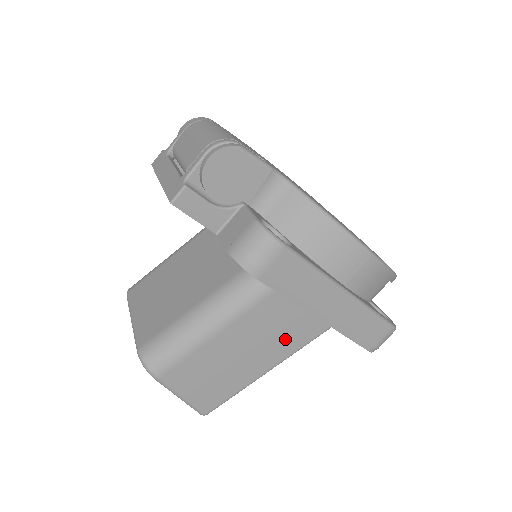
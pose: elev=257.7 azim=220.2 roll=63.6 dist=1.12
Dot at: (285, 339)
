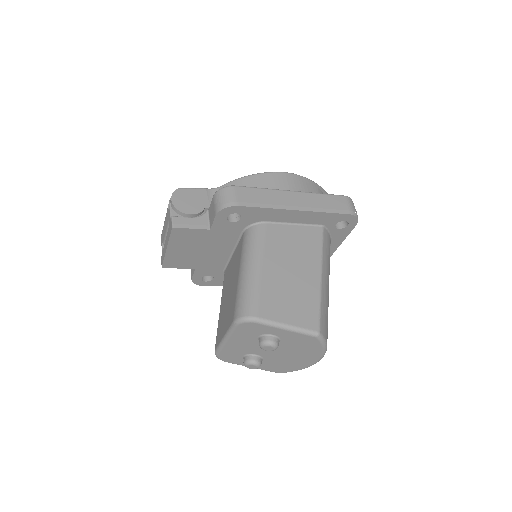
Dot at: (305, 251)
